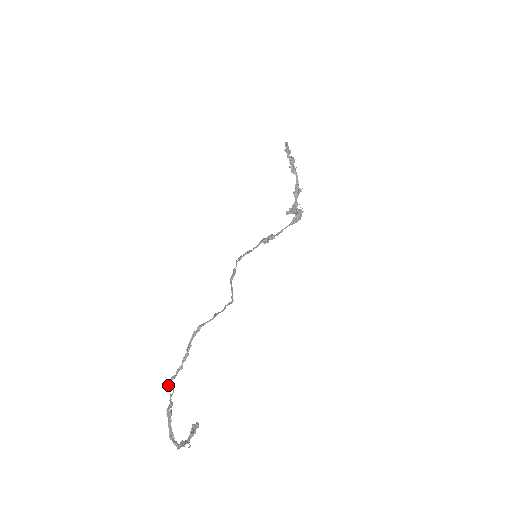
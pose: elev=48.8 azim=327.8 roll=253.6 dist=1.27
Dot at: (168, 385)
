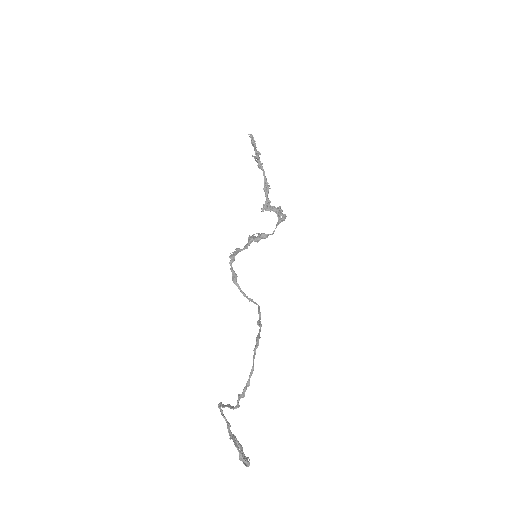
Dot at: (237, 406)
